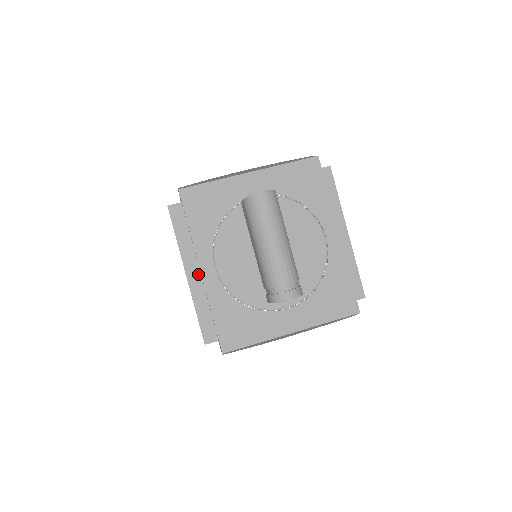
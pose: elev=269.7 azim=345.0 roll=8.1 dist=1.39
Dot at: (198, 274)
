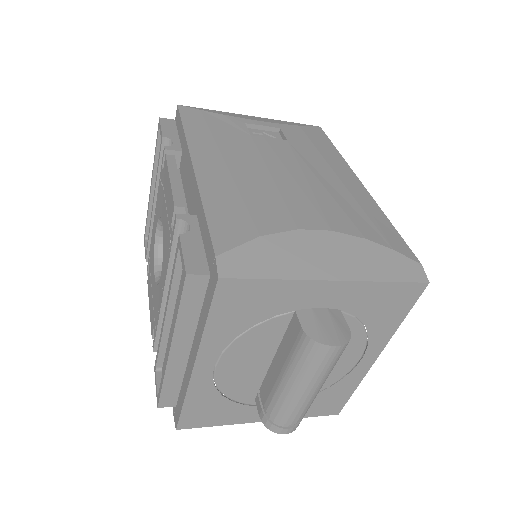
Dot at: (186, 352)
